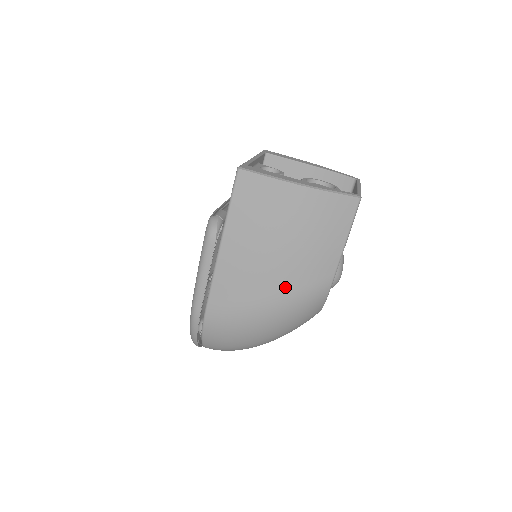
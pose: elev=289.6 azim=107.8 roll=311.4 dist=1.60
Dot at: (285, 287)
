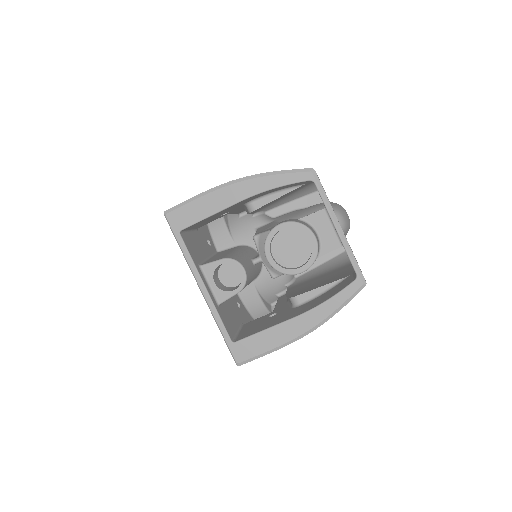
Dot at: occluded
